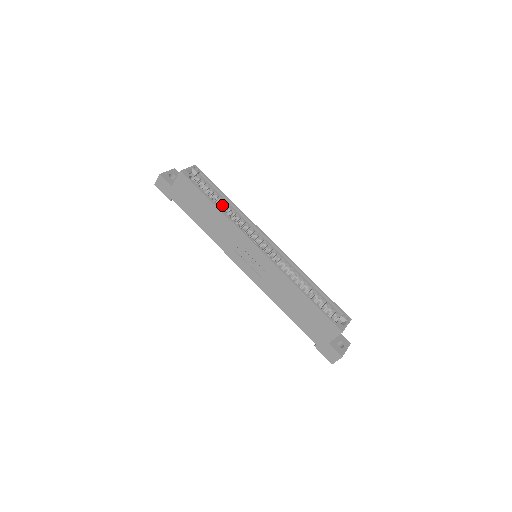
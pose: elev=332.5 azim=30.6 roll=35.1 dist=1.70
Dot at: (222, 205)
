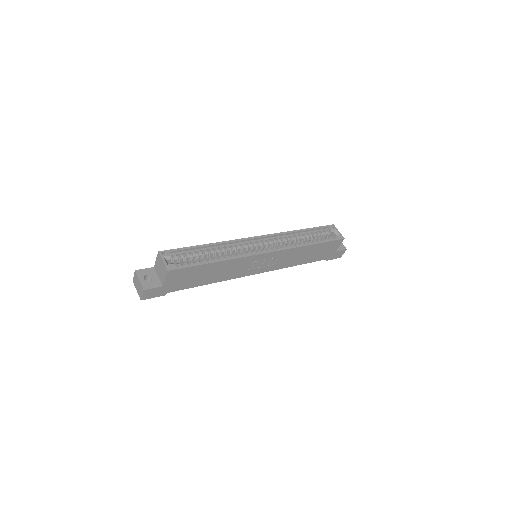
Dot at: (210, 254)
